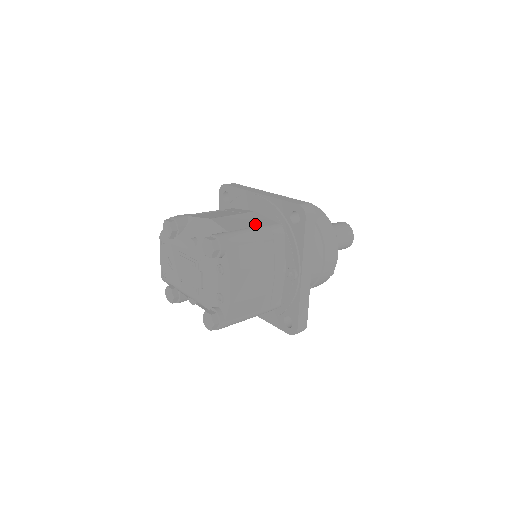
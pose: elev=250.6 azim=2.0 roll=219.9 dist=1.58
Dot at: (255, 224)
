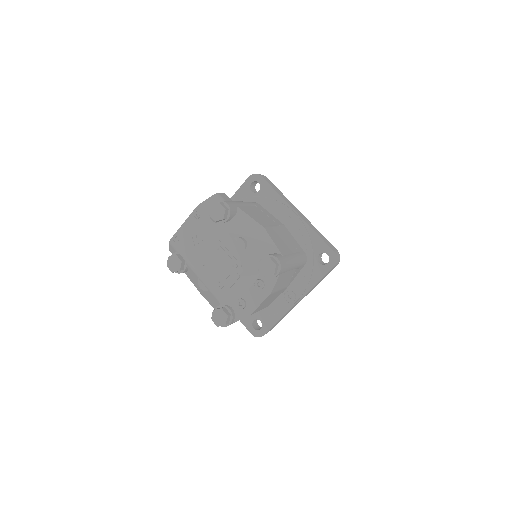
Dot at: (293, 249)
